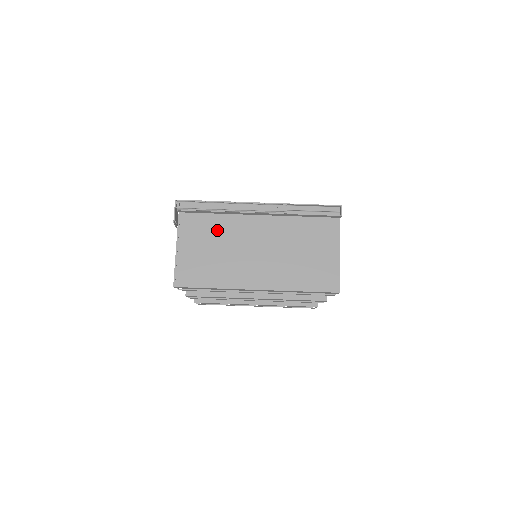
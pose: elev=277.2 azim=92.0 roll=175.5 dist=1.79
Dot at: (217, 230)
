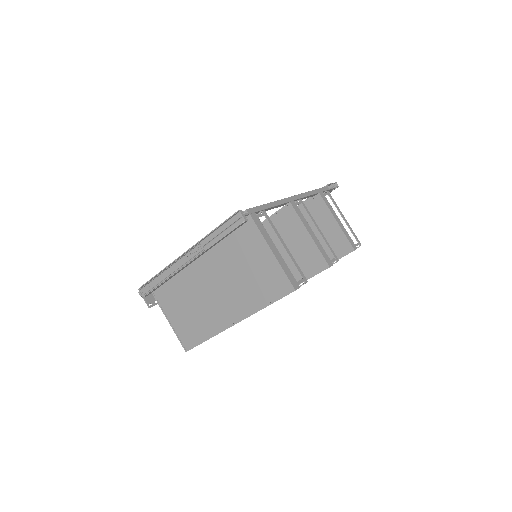
Dot at: (180, 290)
